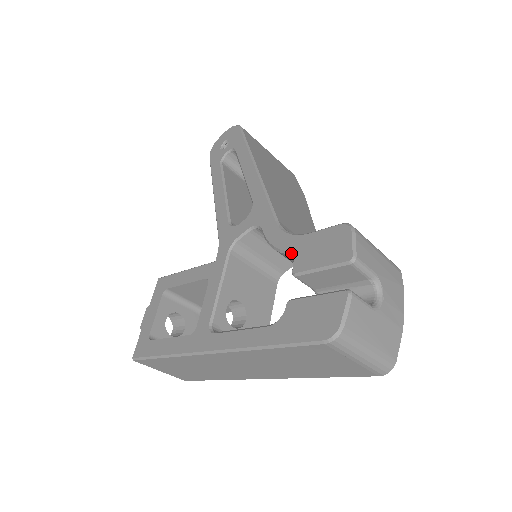
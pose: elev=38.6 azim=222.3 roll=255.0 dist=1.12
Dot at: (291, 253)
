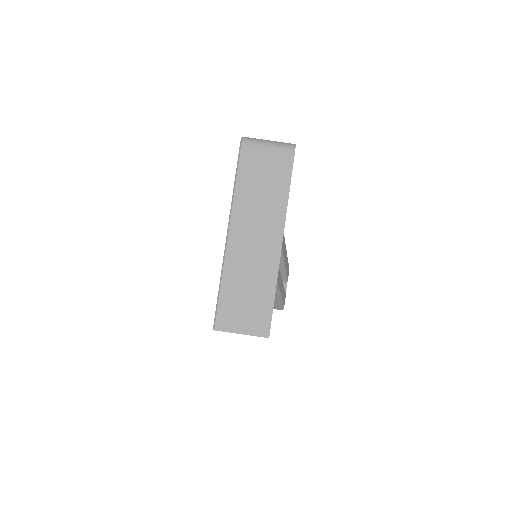
Dot at: occluded
